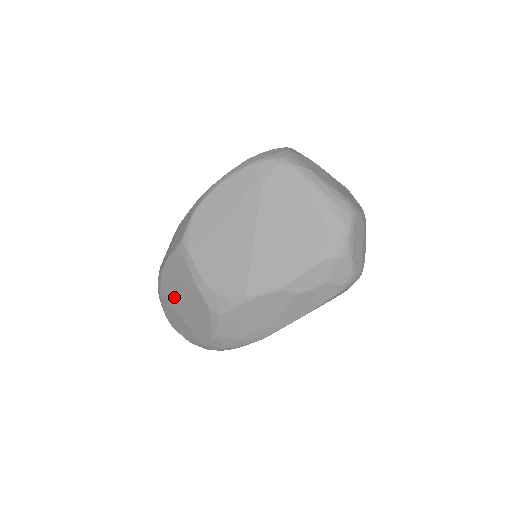
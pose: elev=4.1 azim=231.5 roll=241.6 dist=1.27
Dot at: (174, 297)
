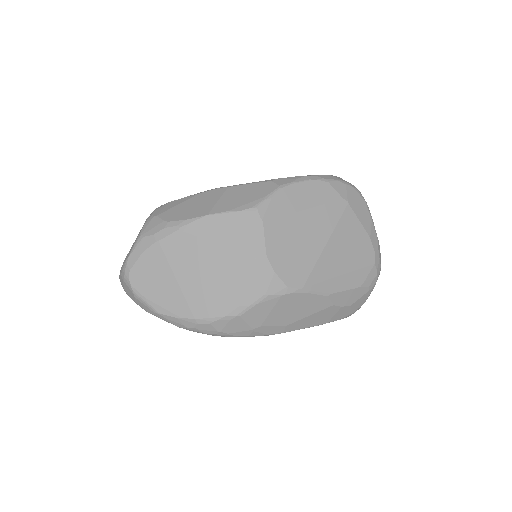
Dot at: (188, 256)
